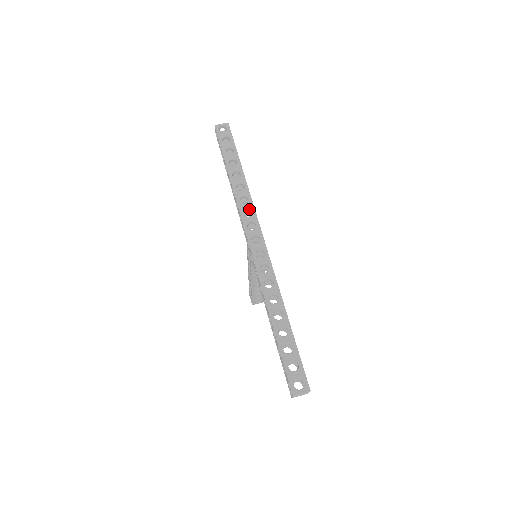
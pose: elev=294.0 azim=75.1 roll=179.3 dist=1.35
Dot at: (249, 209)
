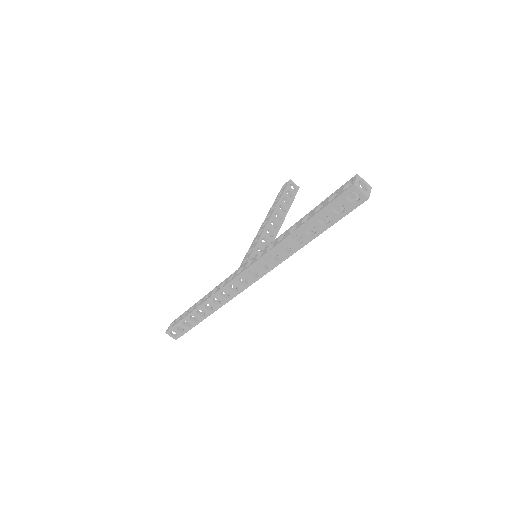
Dot at: (268, 265)
